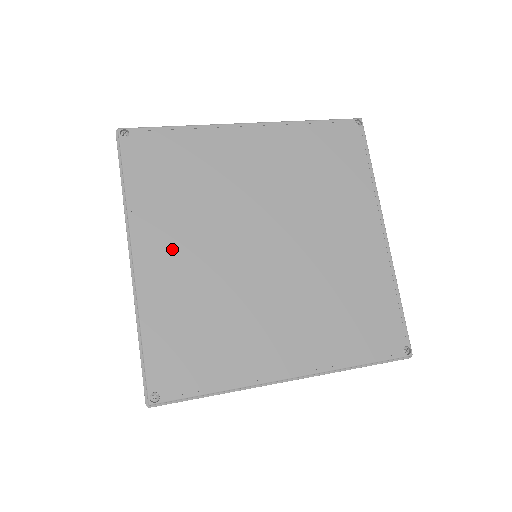
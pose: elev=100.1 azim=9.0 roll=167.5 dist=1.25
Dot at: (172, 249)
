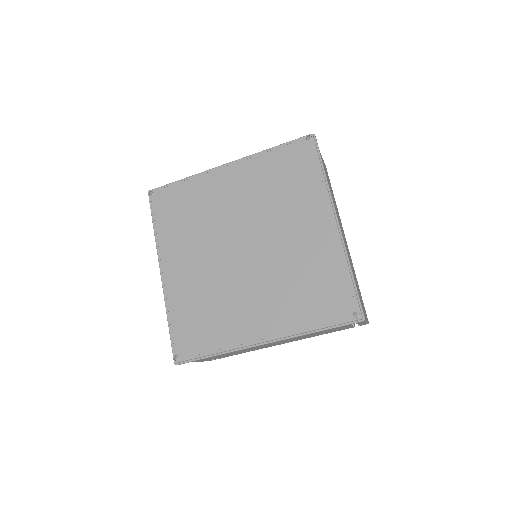
Dot at: (182, 262)
